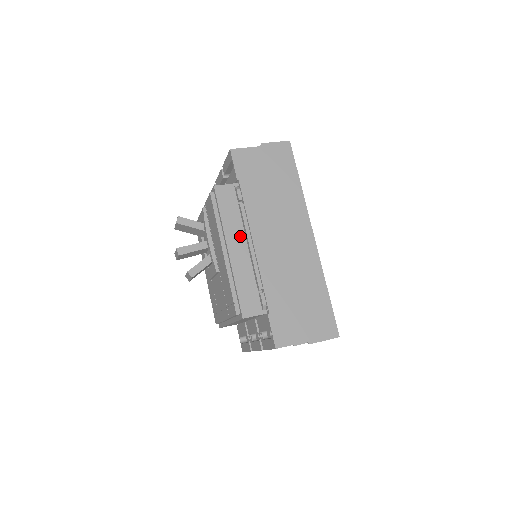
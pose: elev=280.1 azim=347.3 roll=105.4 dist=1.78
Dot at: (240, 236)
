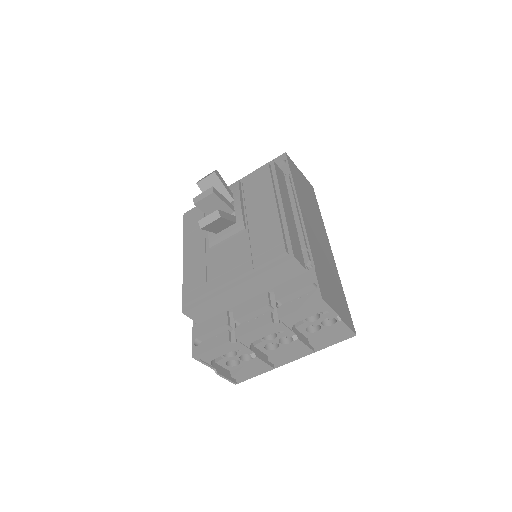
Dot at: (289, 204)
